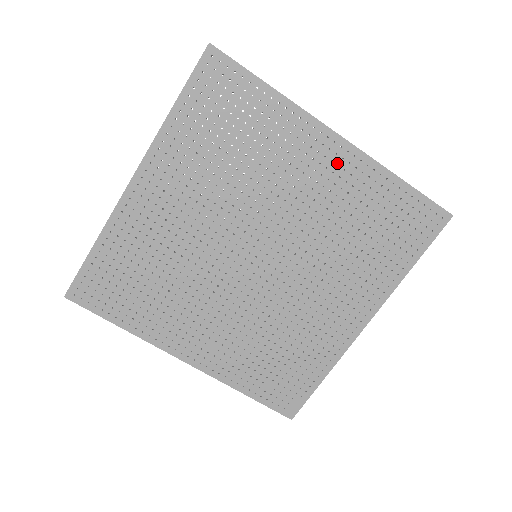
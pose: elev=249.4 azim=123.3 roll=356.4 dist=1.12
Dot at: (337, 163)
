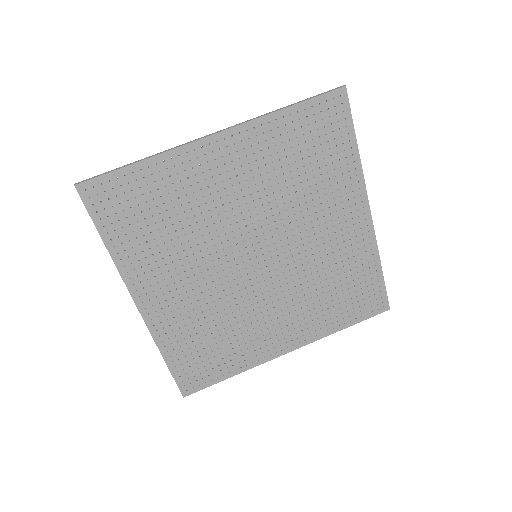
Dot at: (234, 151)
